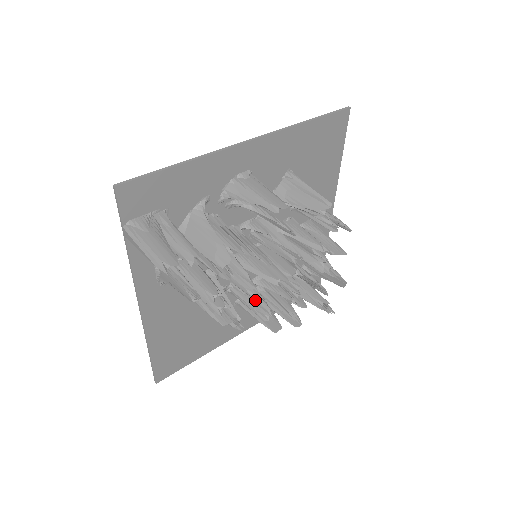
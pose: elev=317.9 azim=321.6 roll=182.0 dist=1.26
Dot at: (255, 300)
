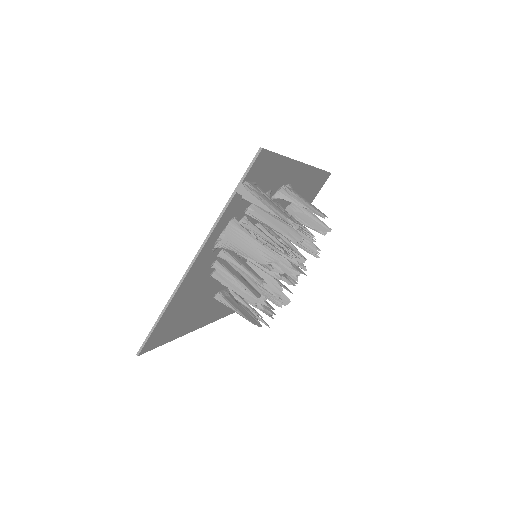
Dot at: occluded
